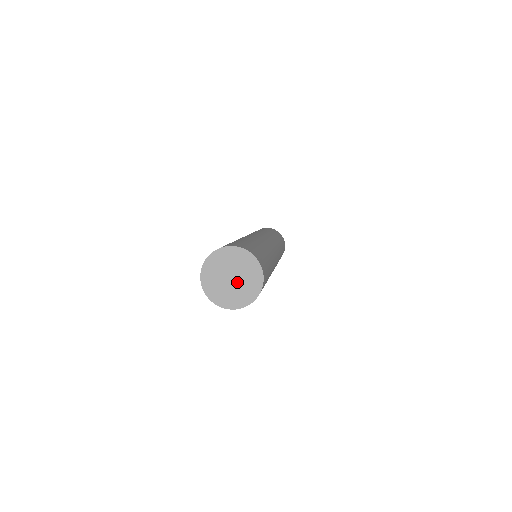
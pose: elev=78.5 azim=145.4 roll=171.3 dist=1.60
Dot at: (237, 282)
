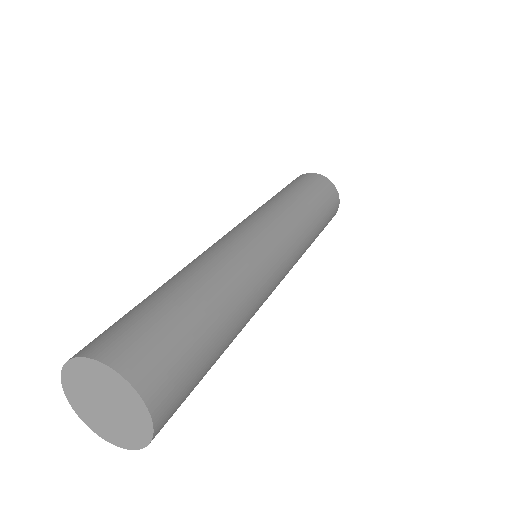
Dot at: (114, 414)
